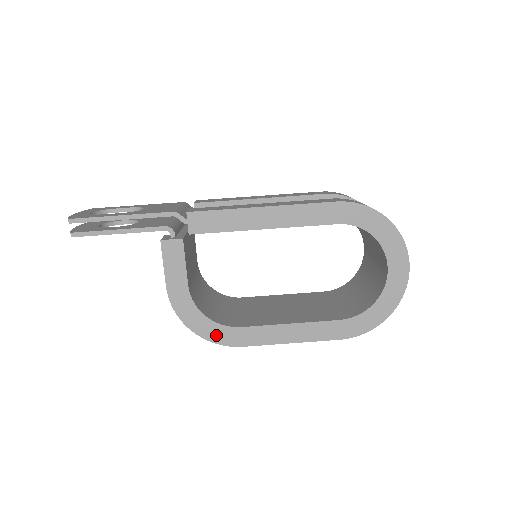
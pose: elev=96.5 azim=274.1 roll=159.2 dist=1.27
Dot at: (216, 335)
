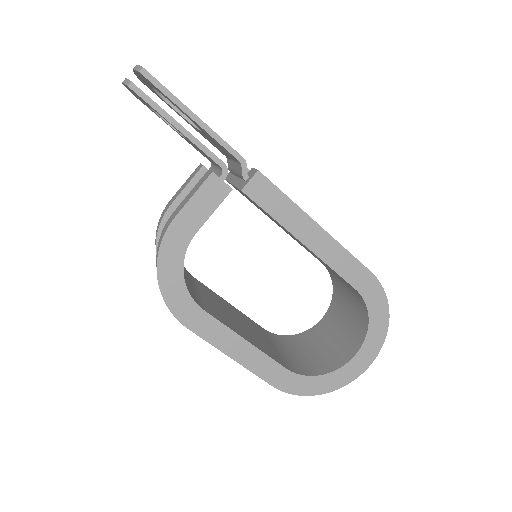
Dot at: (175, 299)
